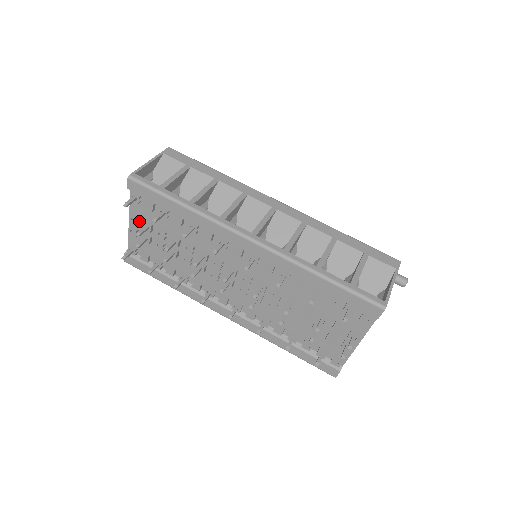
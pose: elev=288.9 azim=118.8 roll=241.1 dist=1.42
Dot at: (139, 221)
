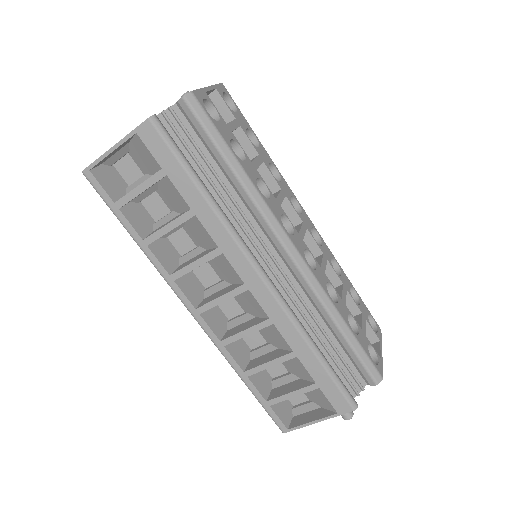
Dot at: occluded
